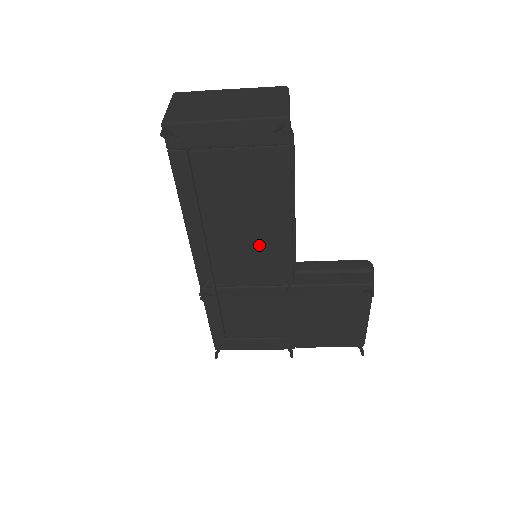
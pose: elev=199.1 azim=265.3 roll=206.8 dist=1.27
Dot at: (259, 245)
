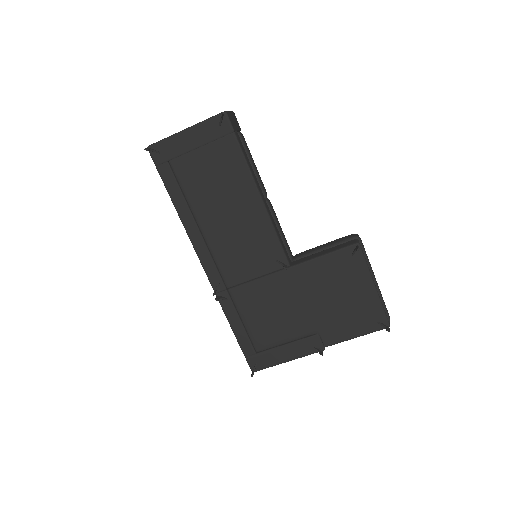
Dot at: (246, 230)
